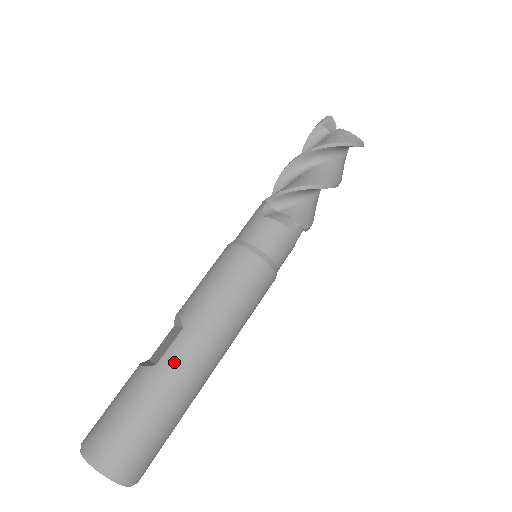
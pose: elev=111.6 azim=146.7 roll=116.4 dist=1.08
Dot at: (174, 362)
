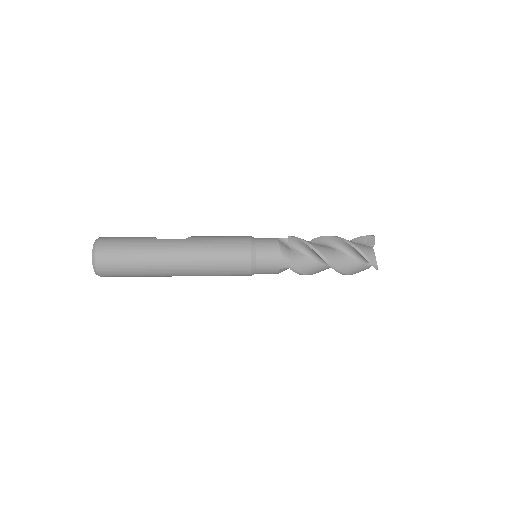
Dot at: (165, 245)
